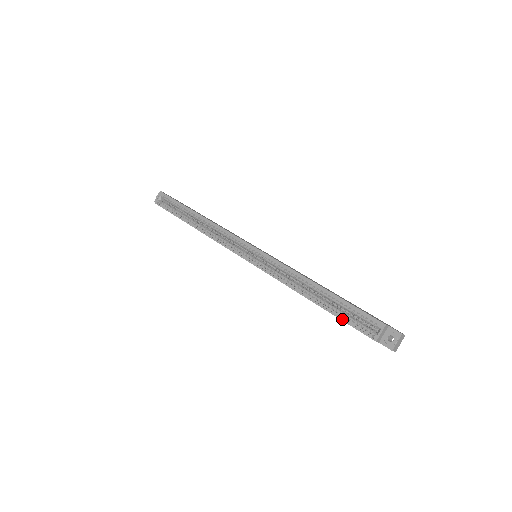
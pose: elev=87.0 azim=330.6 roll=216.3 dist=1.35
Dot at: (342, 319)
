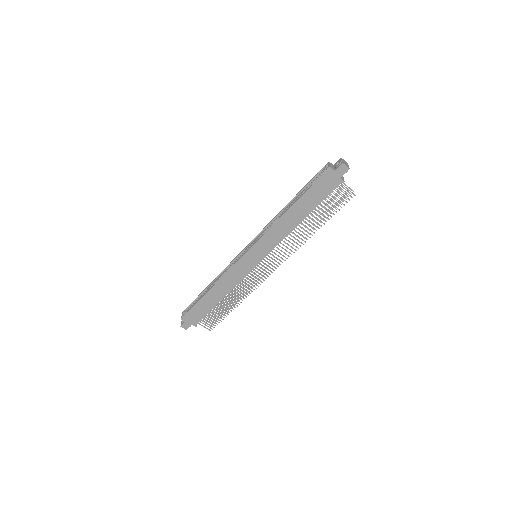
Dot at: (309, 187)
